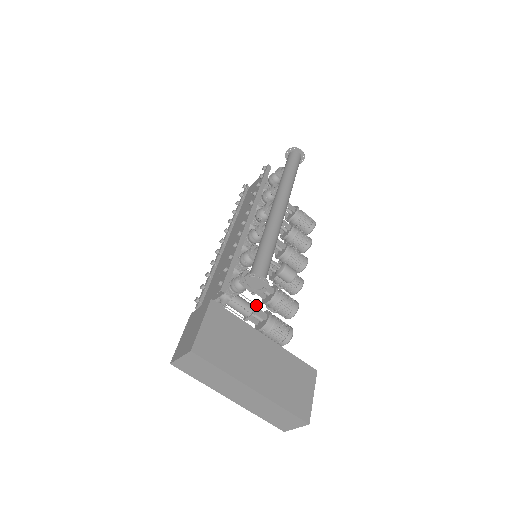
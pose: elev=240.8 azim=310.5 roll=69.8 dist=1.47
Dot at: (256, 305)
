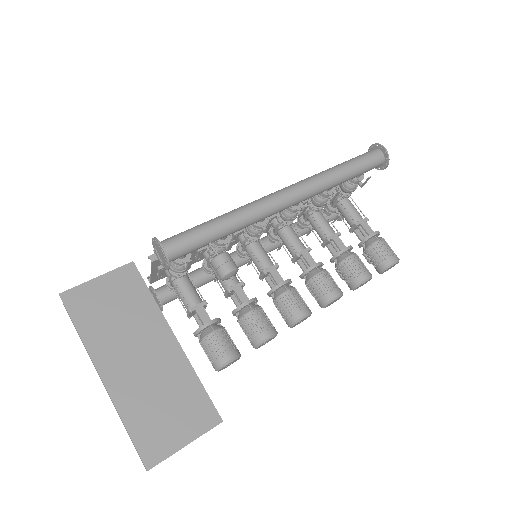
Dot at: (204, 302)
